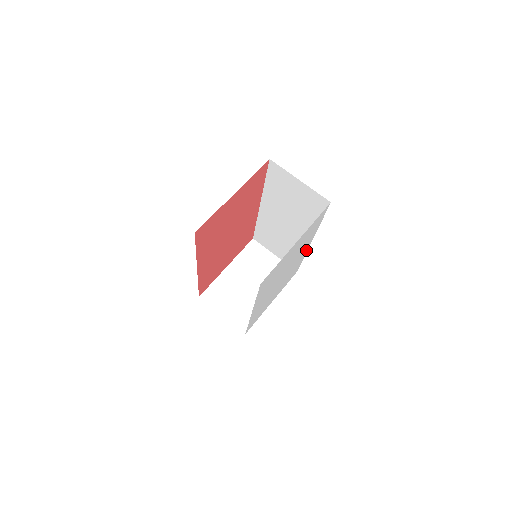
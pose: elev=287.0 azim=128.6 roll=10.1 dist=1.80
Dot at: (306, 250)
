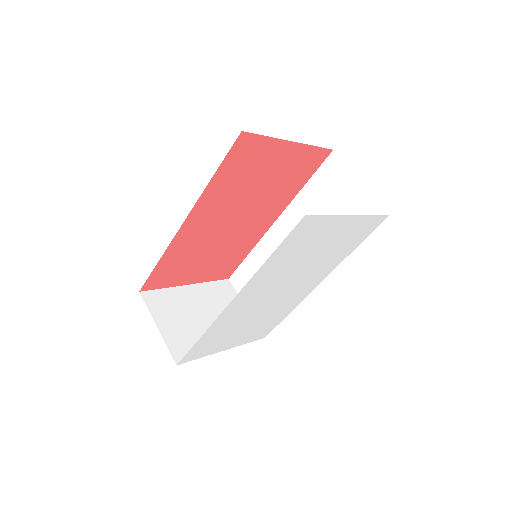
Dot at: (306, 294)
